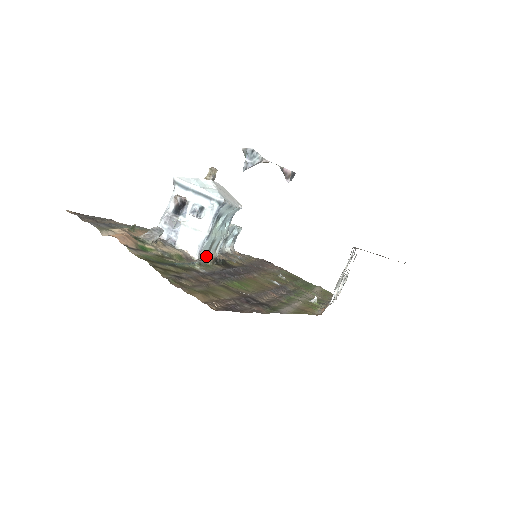
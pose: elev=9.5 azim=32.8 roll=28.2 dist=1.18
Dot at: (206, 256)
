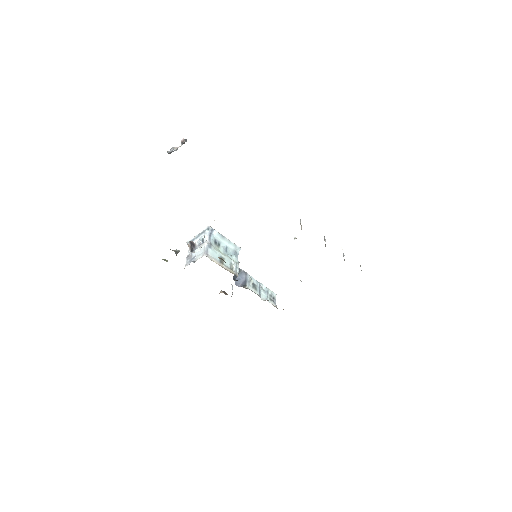
Dot at: (219, 265)
